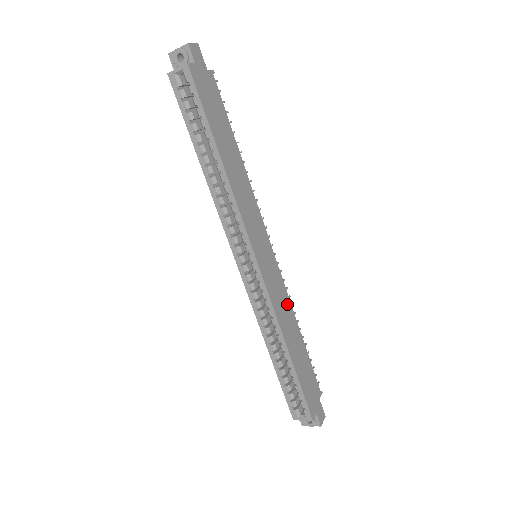
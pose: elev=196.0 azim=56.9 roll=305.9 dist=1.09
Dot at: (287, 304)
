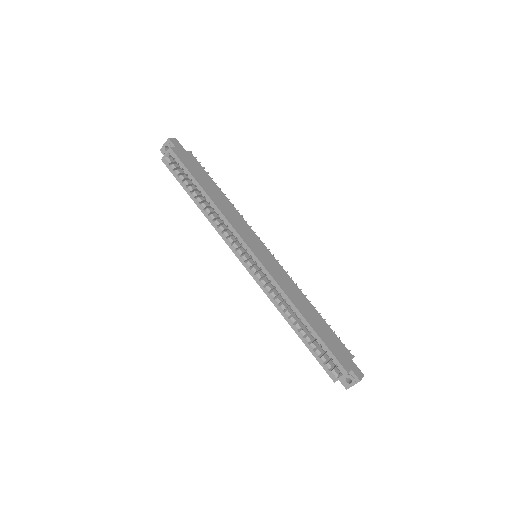
Dot at: (293, 285)
